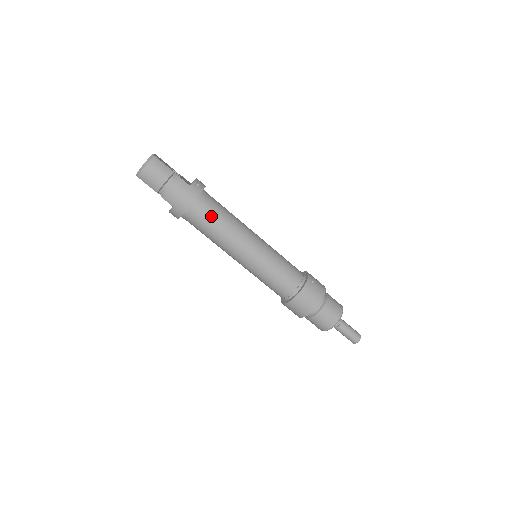
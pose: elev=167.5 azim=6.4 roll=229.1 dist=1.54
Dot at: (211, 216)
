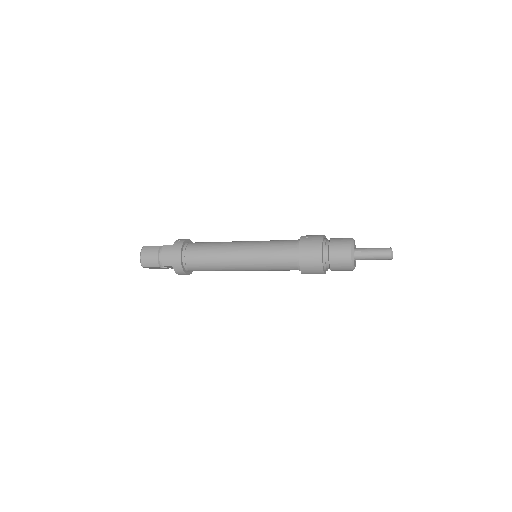
Dot at: (199, 252)
